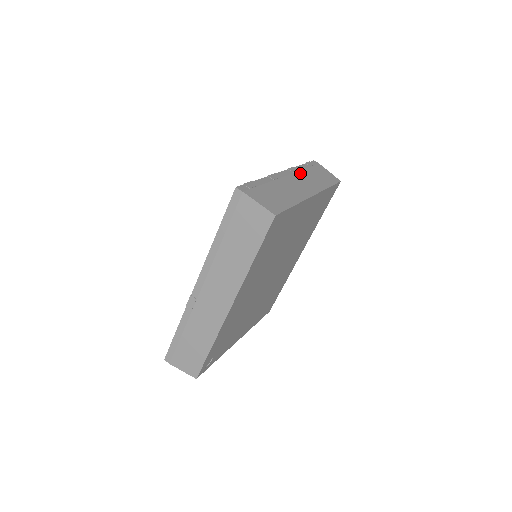
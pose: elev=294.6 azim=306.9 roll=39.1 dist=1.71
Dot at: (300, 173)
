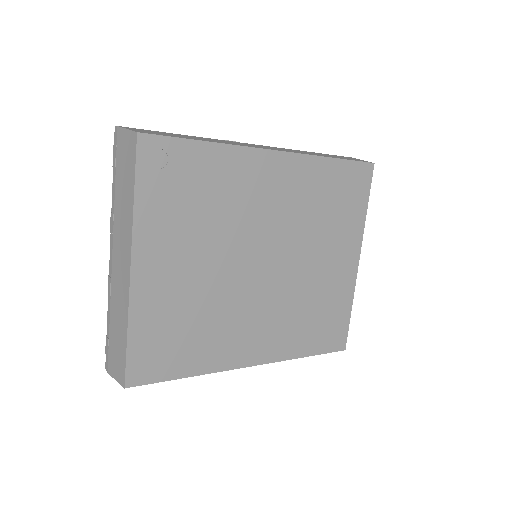
Dot at: occluded
